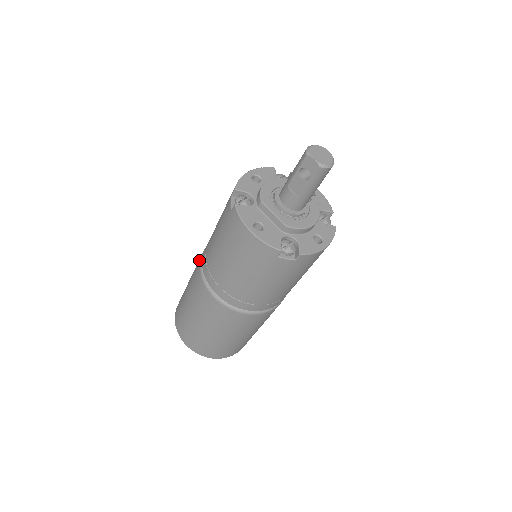
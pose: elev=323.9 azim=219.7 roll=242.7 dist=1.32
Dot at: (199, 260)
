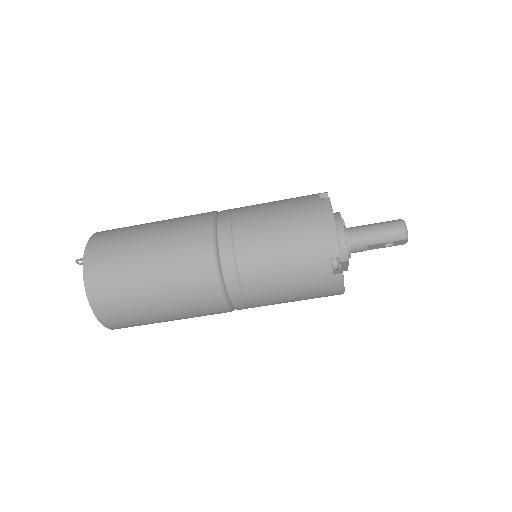
Dot at: (210, 278)
